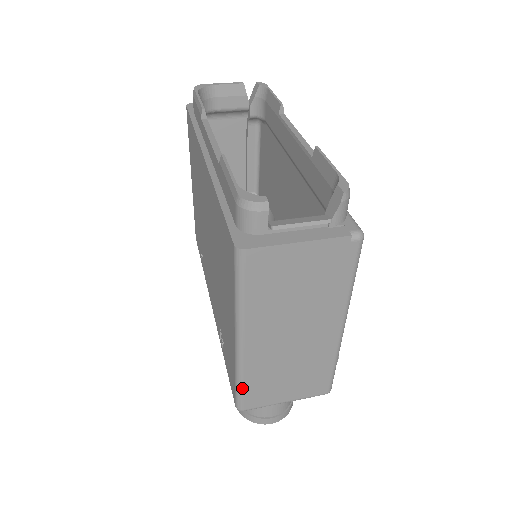
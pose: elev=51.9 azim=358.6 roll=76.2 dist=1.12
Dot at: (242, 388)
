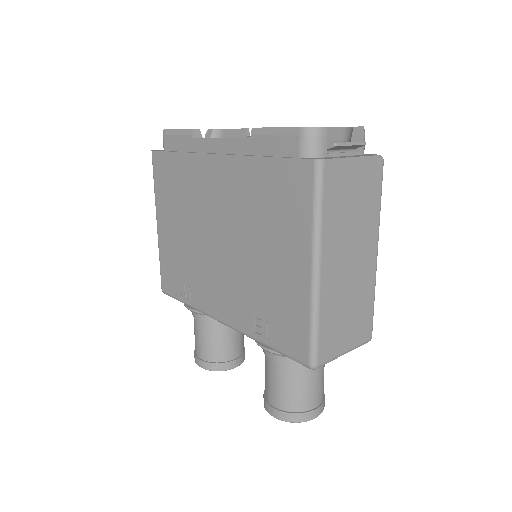
Dot at: (318, 332)
